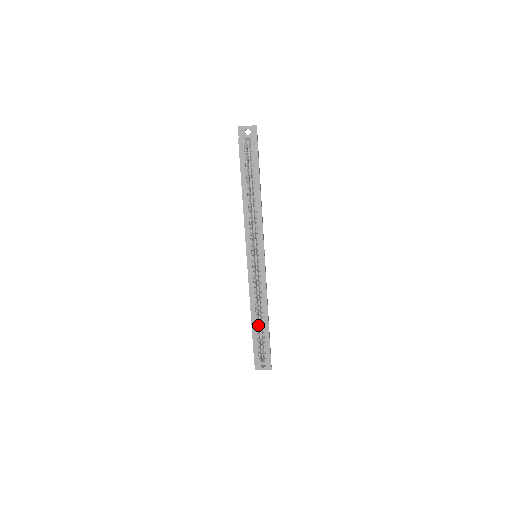
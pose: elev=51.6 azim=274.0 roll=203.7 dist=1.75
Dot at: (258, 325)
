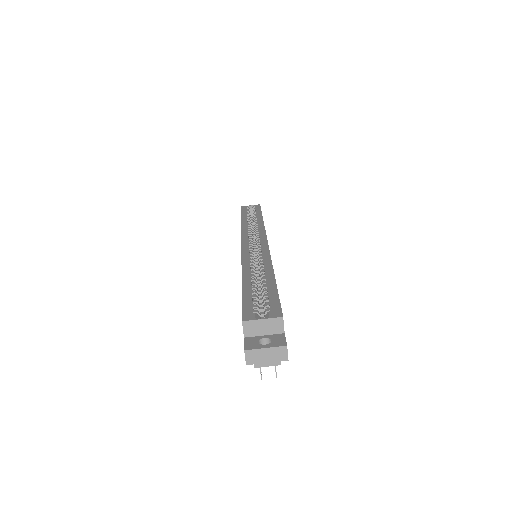
Dot at: (255, 284)
